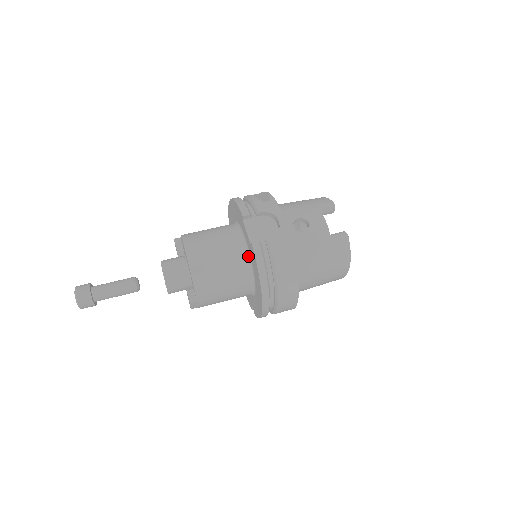
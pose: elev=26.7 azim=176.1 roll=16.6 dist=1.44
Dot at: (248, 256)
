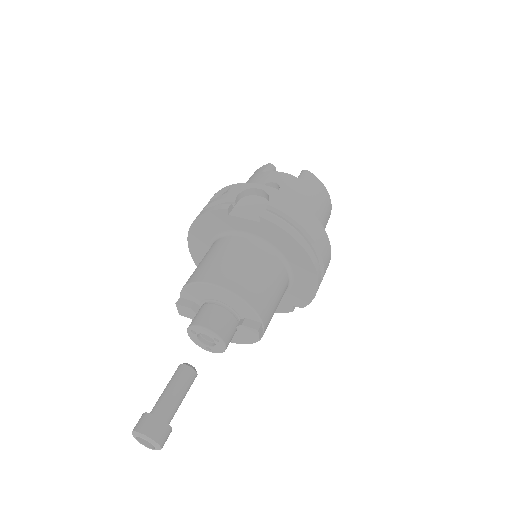
Dot at: (262, 242)
